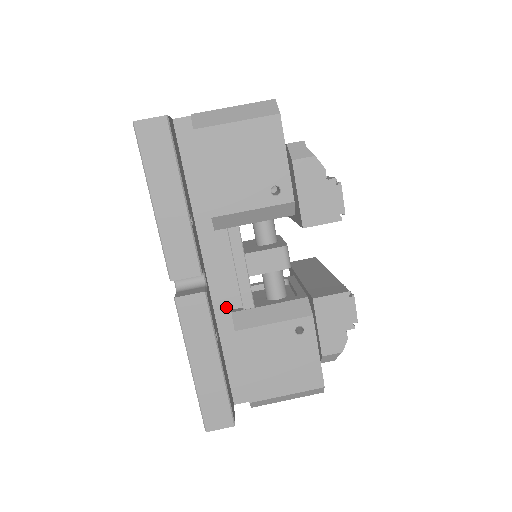
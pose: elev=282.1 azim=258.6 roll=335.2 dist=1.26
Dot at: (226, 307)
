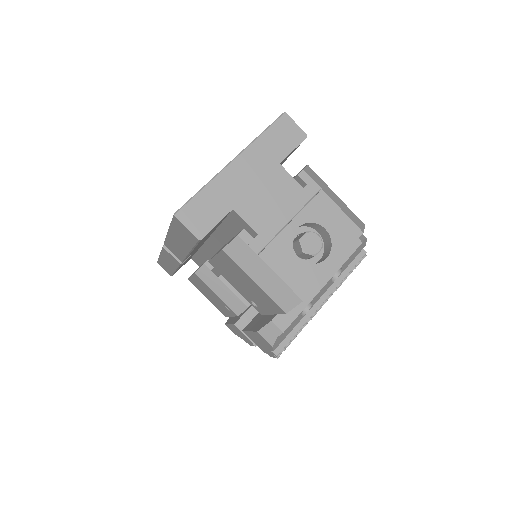
Dot at: (209, 254)
